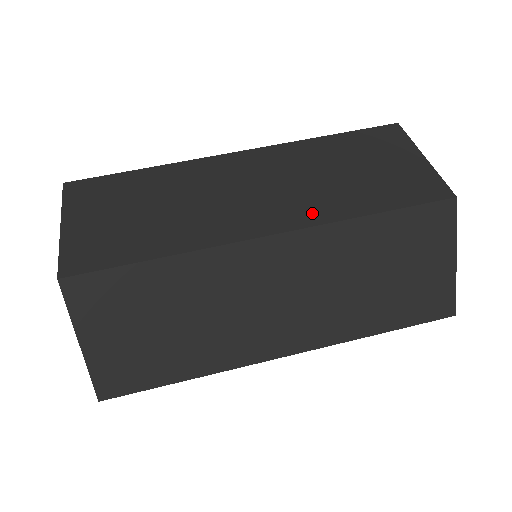
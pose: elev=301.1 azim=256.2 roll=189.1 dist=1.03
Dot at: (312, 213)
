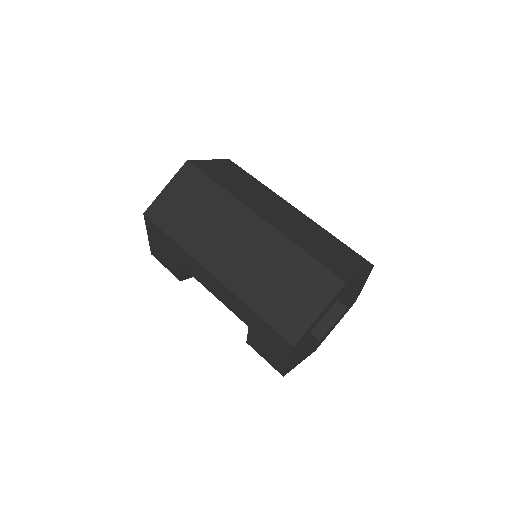
Dot at: (285, 230)
